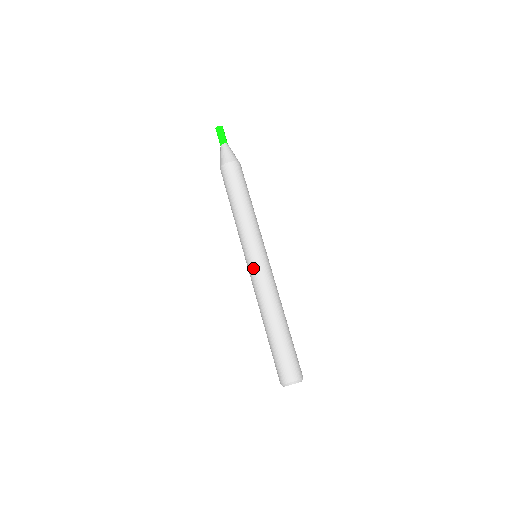
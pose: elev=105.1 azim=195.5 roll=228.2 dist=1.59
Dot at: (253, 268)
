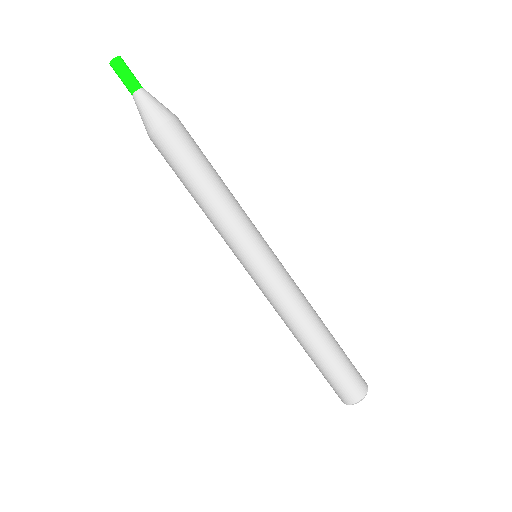
Dot at: occluded
